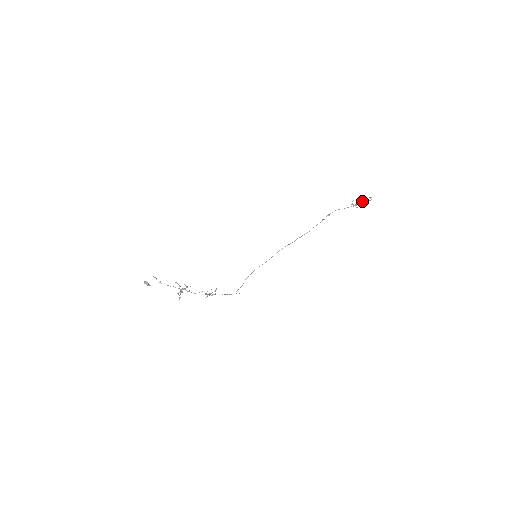
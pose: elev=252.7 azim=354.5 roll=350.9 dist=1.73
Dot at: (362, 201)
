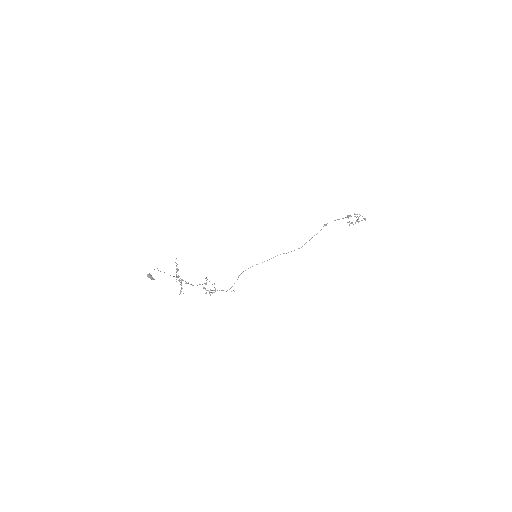
Dot at: (358, 222)
